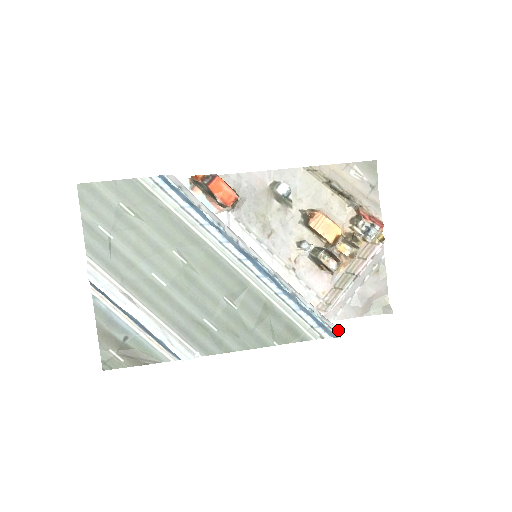
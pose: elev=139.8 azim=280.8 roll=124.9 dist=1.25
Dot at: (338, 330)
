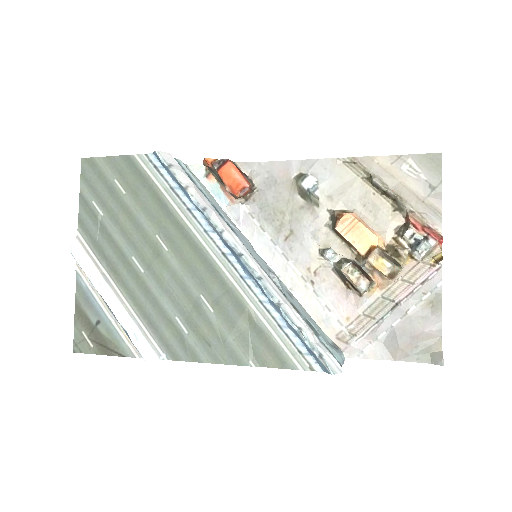
Dot at: (337, 365)
